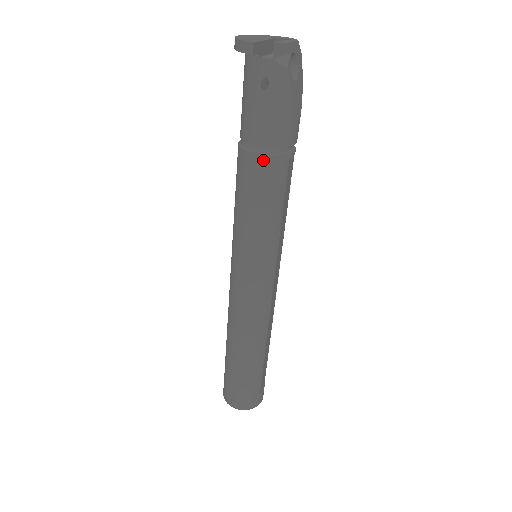
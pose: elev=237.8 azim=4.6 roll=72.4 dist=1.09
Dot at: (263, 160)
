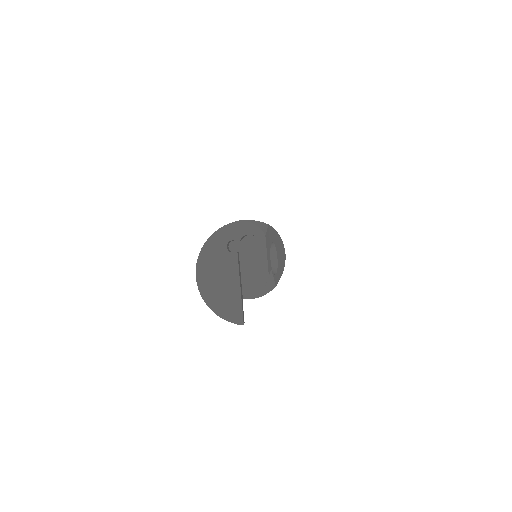
Dot at: occluded
